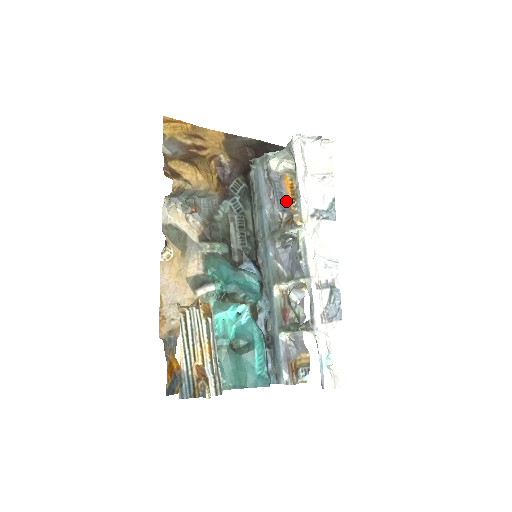
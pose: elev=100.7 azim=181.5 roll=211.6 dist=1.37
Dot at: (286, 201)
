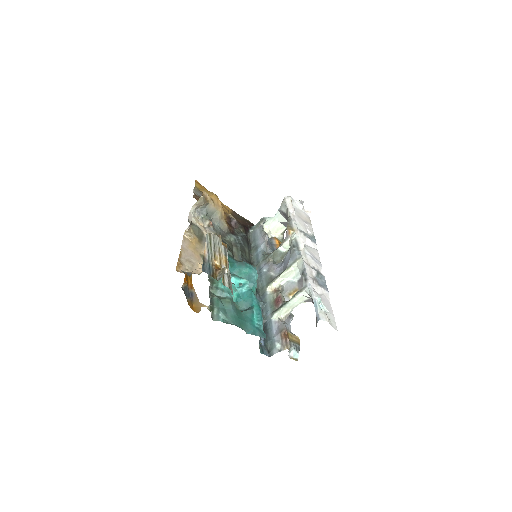
Dot at: (276, 248)
